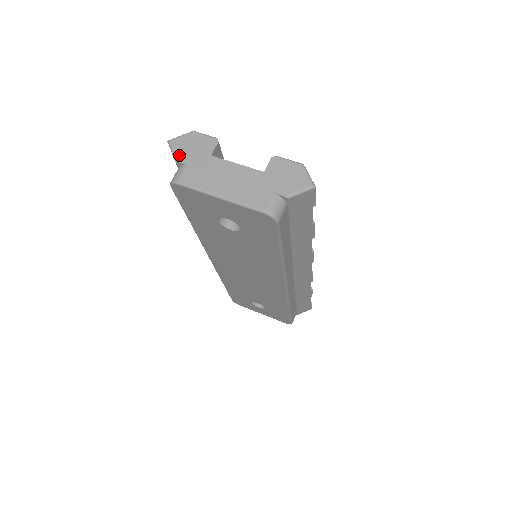
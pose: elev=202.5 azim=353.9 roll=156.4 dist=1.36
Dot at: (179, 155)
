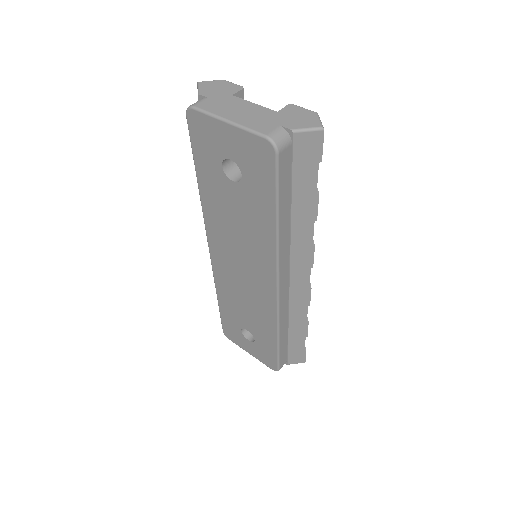
Dot at: (203, 91)
